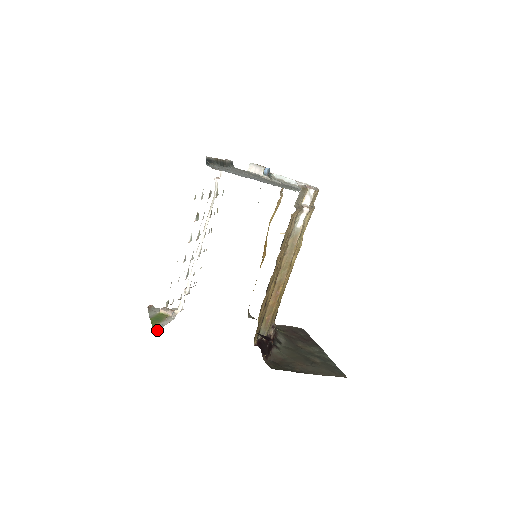
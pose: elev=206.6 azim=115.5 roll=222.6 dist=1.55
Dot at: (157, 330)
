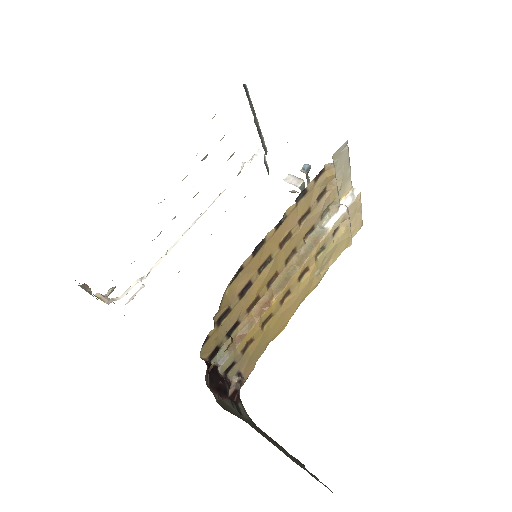
Dot at: occluded
